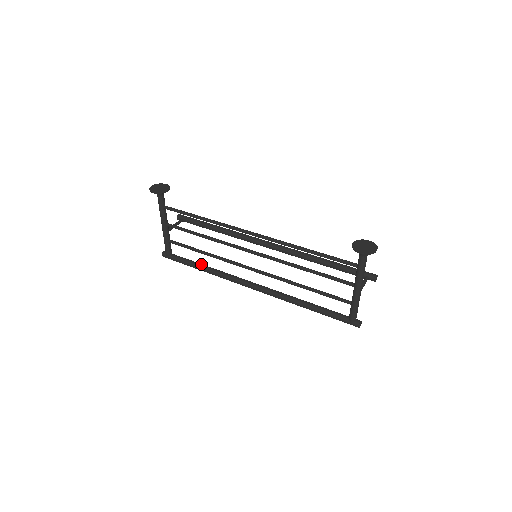
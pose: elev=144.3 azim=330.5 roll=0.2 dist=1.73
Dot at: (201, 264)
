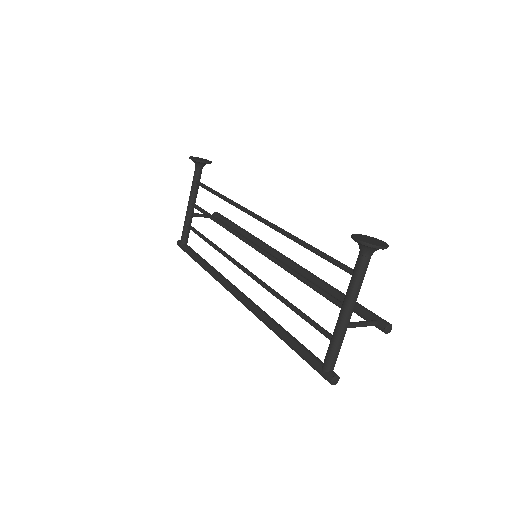
Dot at: (204, 259)
